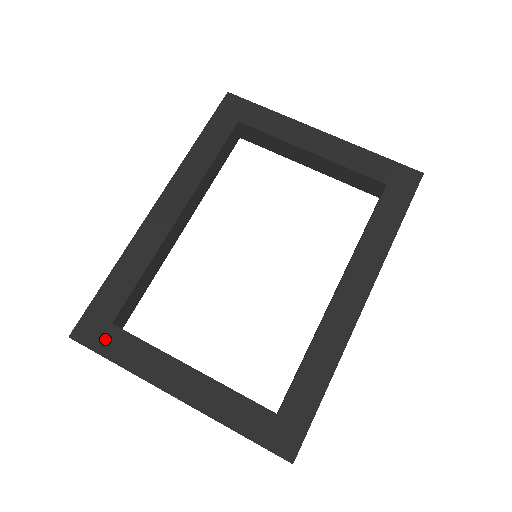
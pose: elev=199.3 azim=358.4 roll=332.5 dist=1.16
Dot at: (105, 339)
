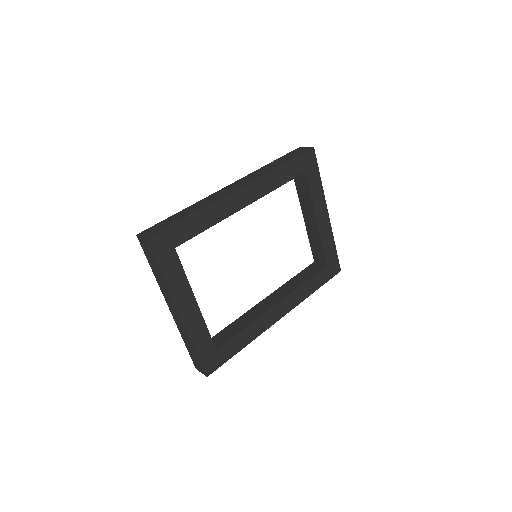
Dot at: (166, 255)
